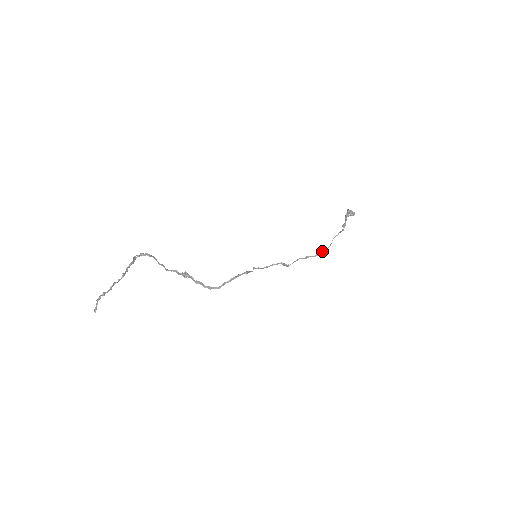
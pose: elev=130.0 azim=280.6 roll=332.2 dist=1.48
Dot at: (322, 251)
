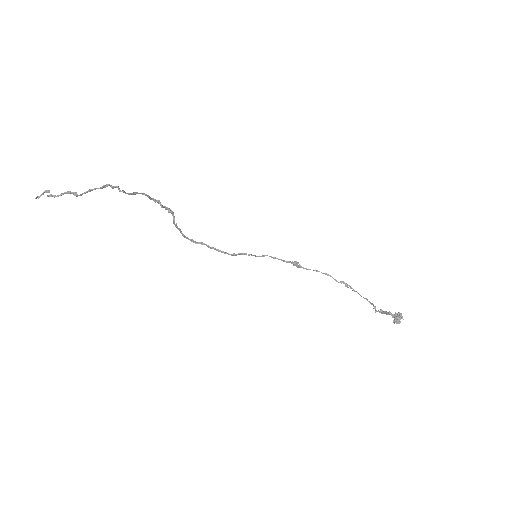
Dot at: (350, 286)
